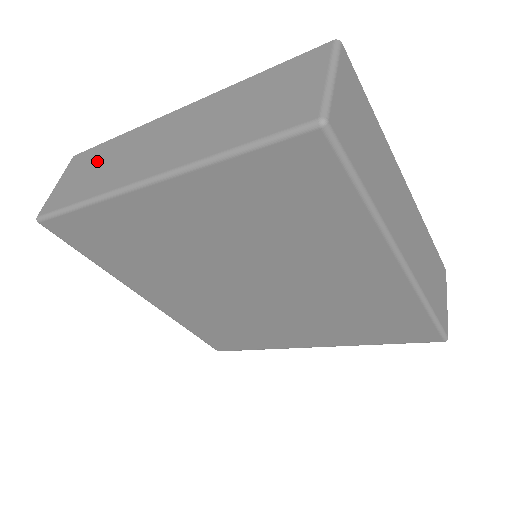
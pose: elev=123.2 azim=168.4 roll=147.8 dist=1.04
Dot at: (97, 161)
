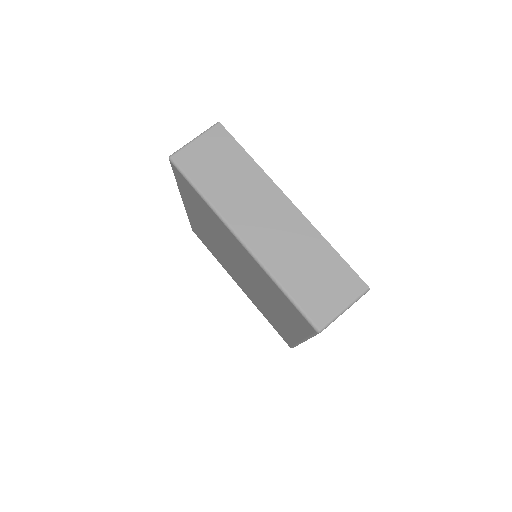
Dot at: (229, 164)
